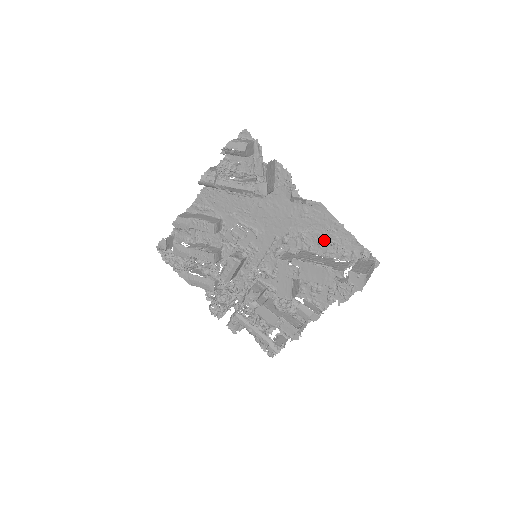
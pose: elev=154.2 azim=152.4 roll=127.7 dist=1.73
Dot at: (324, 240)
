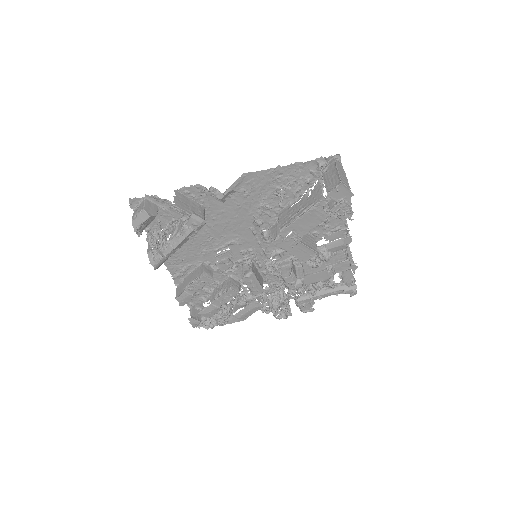
Dot at: (282, 192)
